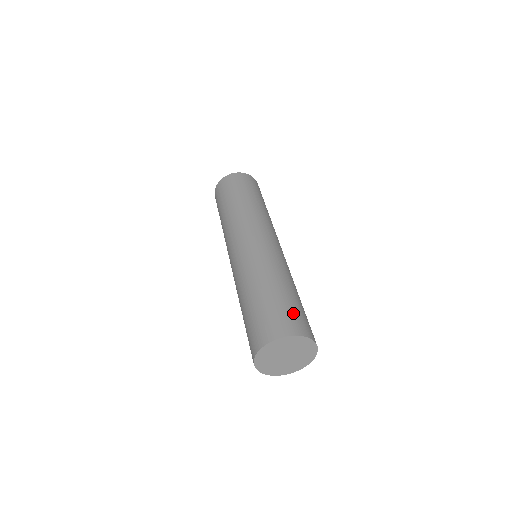
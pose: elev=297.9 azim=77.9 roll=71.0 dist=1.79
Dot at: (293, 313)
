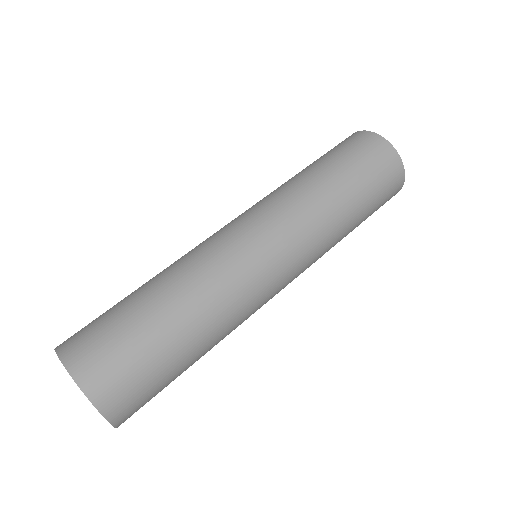
Dot at: (127, 363)
